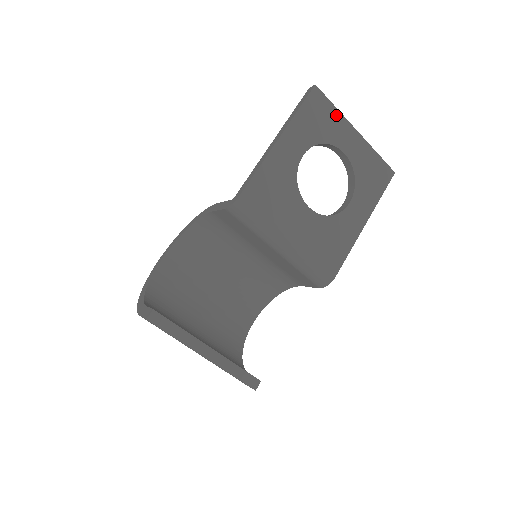
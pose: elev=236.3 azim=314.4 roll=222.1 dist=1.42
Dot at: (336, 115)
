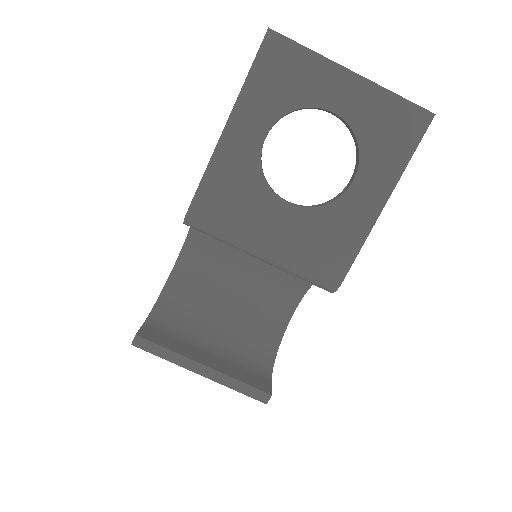
Dot at: (311, 60)
